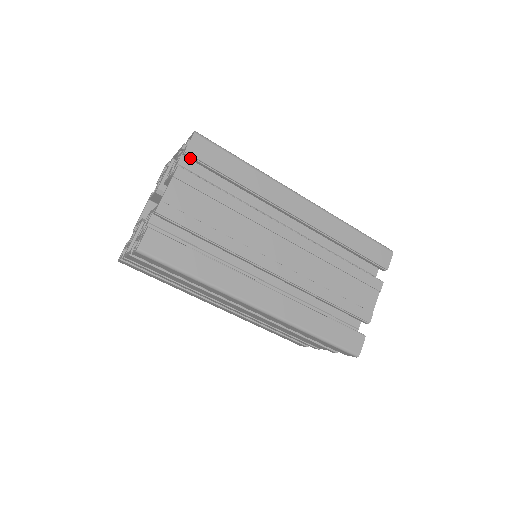
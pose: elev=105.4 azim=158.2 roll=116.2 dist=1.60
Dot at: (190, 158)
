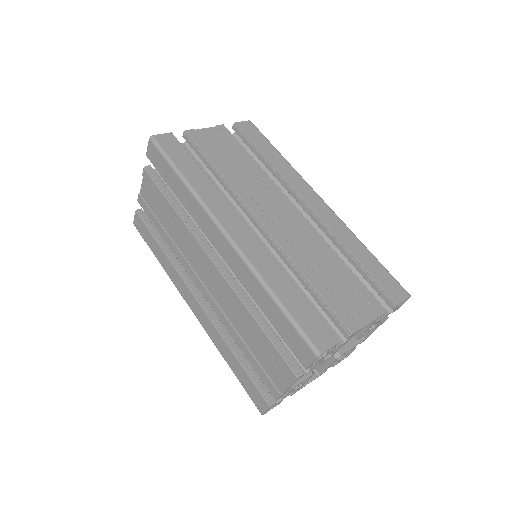
Dot at: (236, 131)
